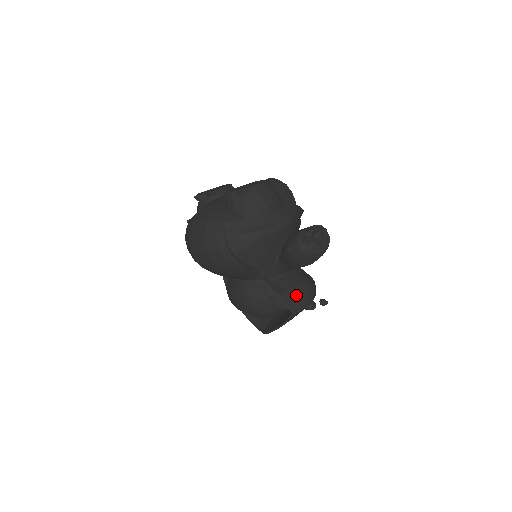
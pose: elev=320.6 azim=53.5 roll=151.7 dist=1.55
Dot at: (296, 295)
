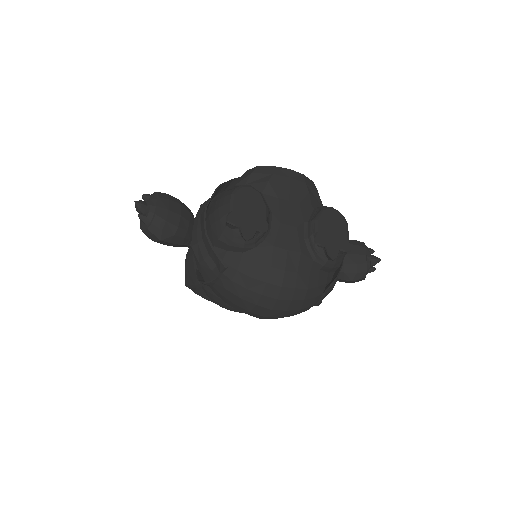
Dot at: occluded
